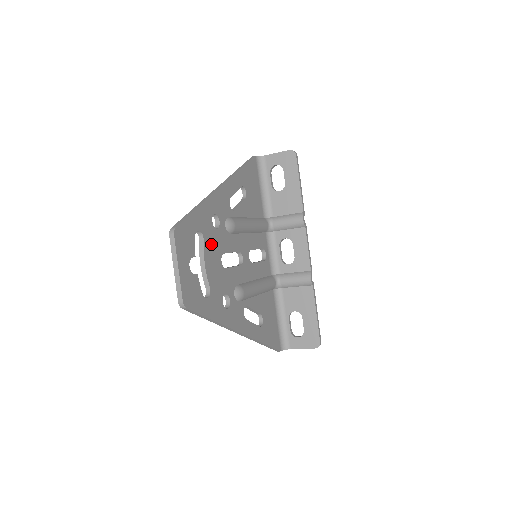
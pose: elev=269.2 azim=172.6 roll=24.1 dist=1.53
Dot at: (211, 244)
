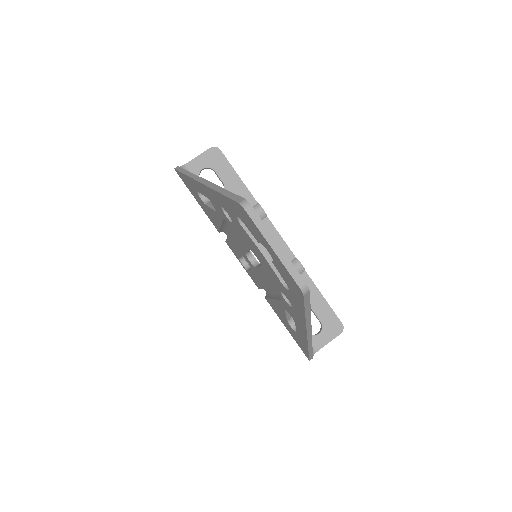
Dot at: occluded
